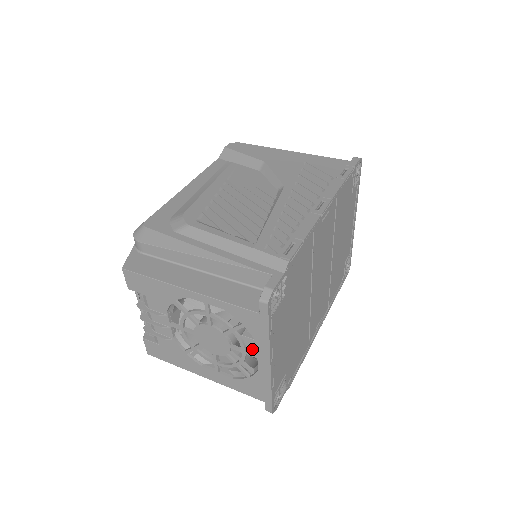
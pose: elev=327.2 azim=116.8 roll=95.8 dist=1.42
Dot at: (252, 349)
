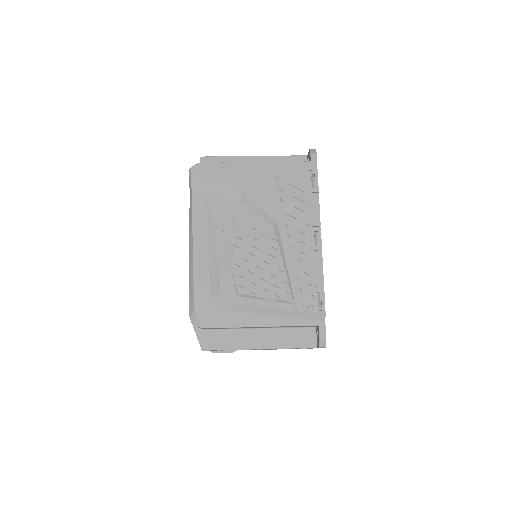
Dot at: occluded
